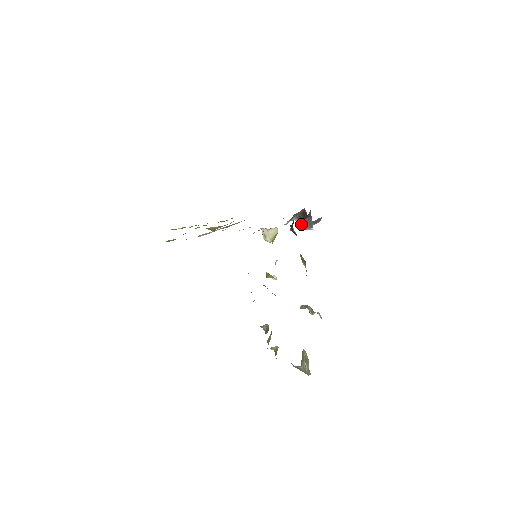
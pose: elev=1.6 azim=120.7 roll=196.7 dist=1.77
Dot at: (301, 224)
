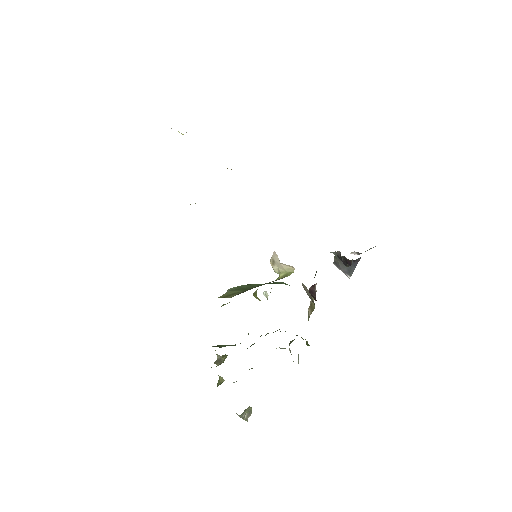
Dot at: (338, 260)
